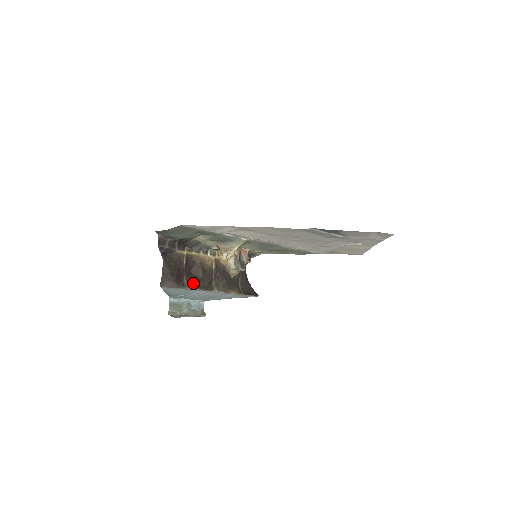
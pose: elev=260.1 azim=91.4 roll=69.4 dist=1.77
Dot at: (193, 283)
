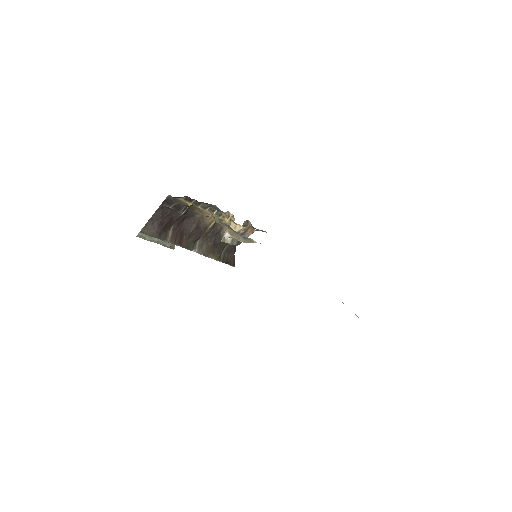
Dot at: (178, 236)
